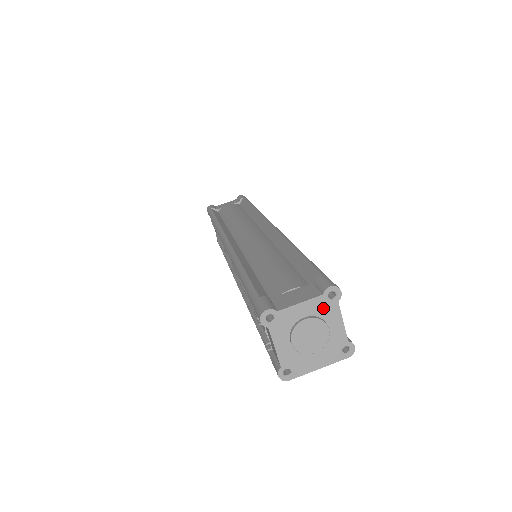
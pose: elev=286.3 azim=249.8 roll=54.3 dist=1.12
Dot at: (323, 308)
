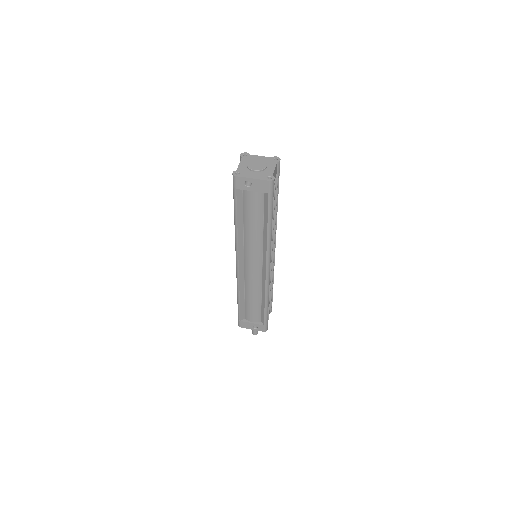
Dot at: (269, 161)
